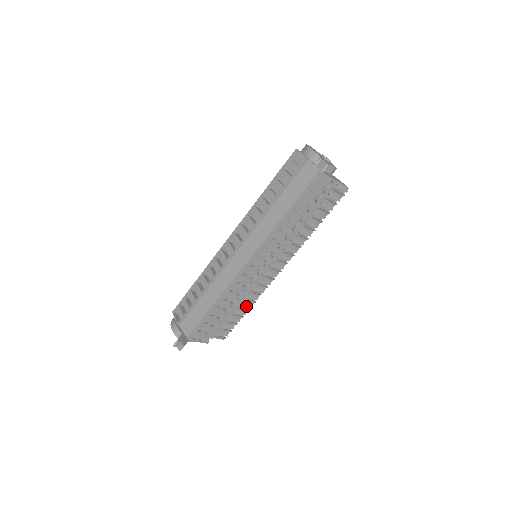
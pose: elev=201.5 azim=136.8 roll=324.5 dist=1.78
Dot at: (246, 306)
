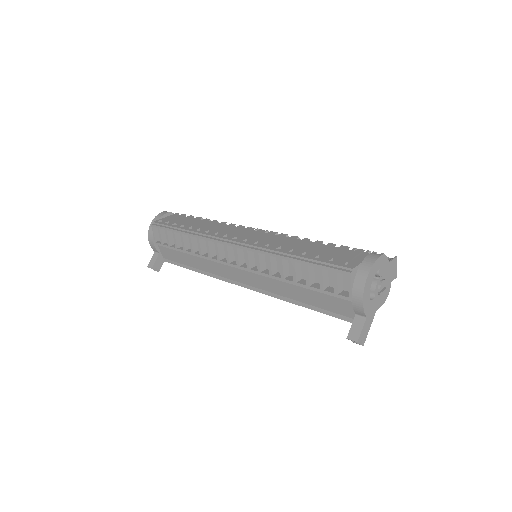
Dot at: occluded
